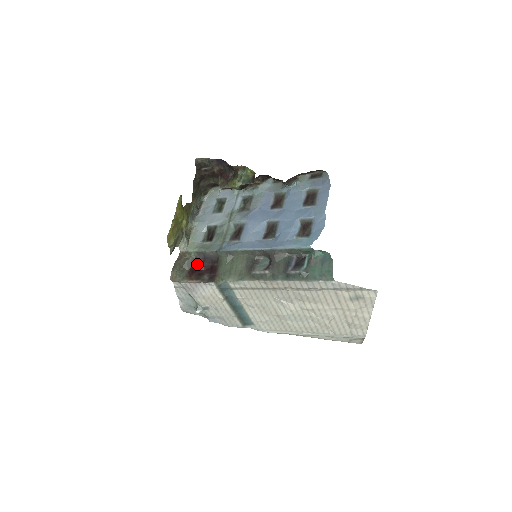
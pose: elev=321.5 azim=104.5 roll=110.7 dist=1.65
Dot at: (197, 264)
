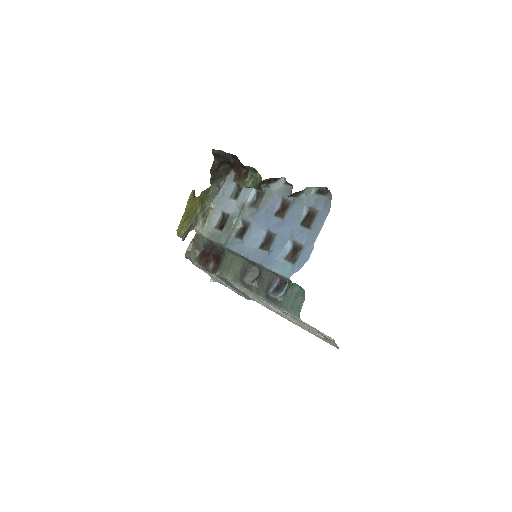
Dot at: (208, 249)
